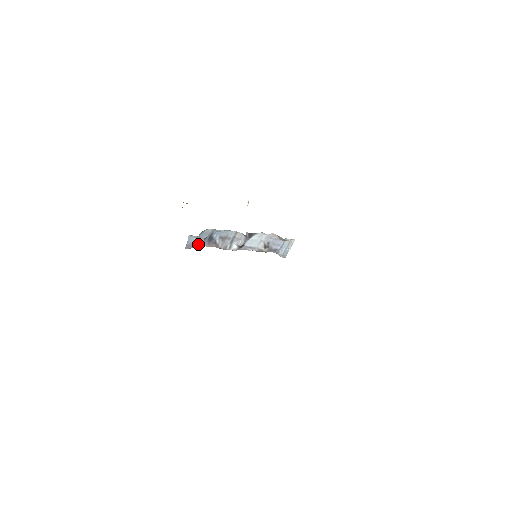
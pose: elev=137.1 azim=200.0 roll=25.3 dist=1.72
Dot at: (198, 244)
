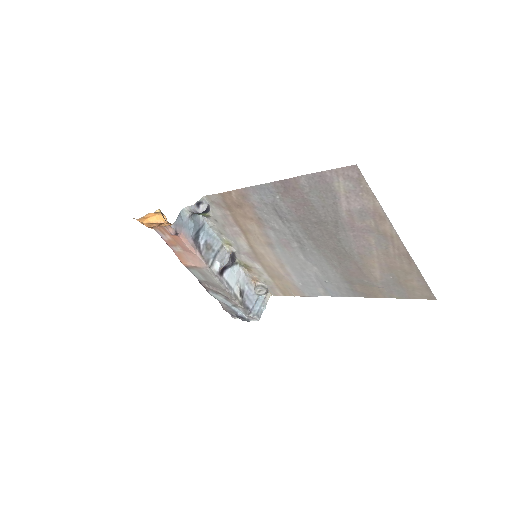
Dot at: (185, 232)
